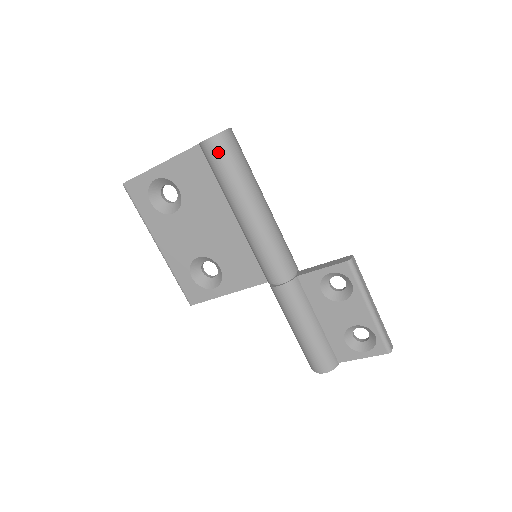
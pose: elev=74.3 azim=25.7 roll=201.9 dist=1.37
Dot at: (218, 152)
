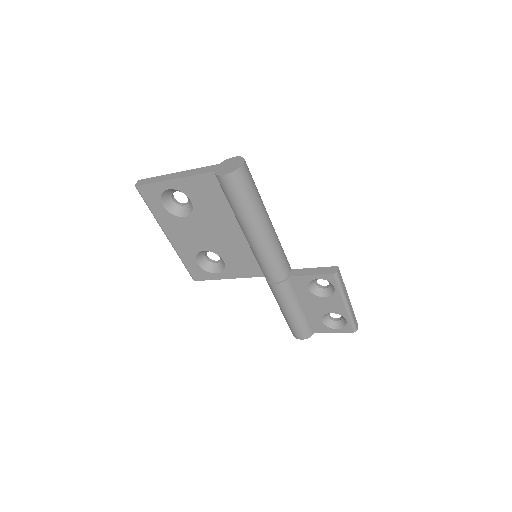
Dot at: (233, 186)
